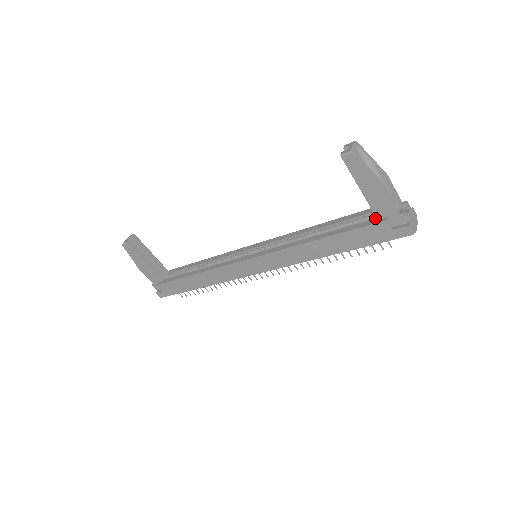
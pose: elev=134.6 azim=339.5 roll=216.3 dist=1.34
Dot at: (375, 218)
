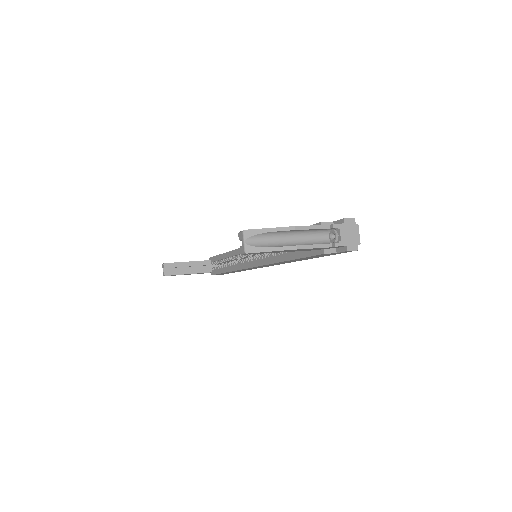
Dot at: occluded
